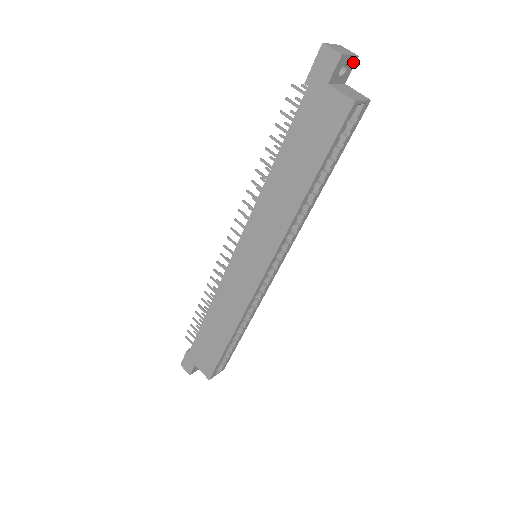
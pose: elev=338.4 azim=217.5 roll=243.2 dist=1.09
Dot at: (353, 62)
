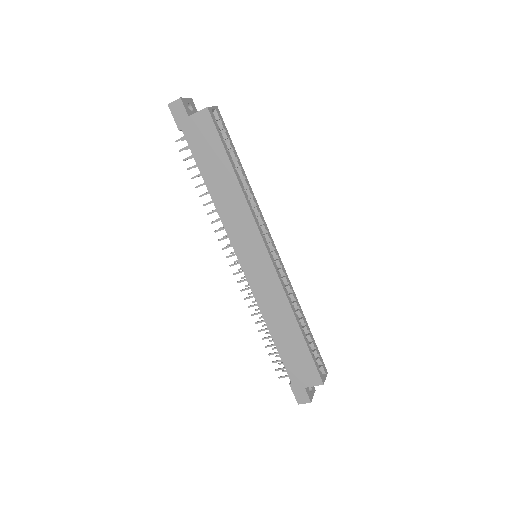
Dot at: (192, 102)
